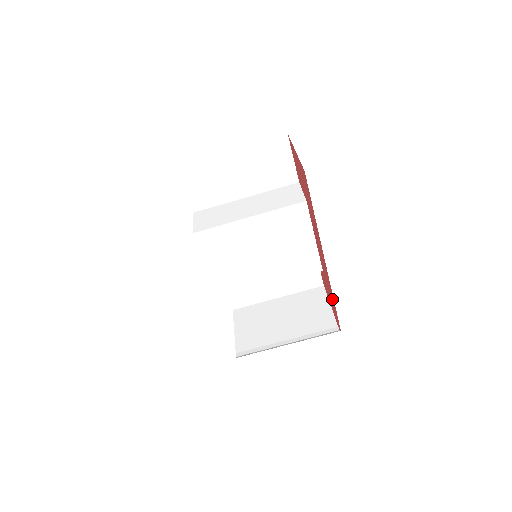
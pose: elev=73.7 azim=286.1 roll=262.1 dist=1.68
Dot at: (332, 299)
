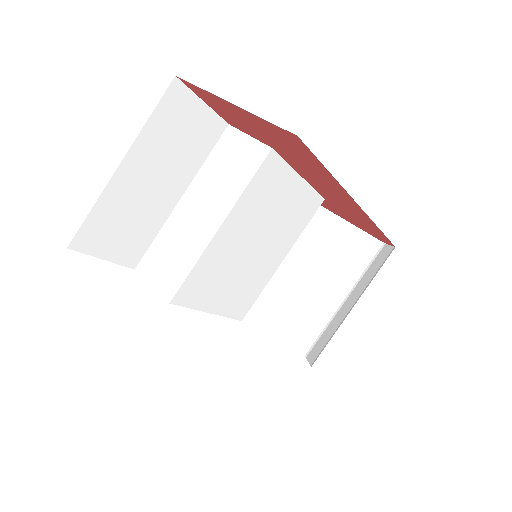
Dot at: (368, 226)
